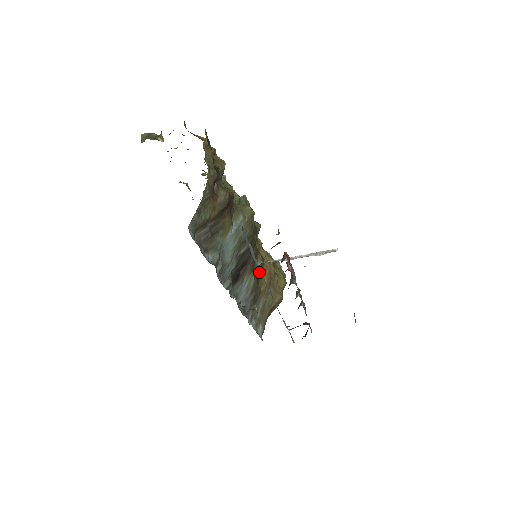
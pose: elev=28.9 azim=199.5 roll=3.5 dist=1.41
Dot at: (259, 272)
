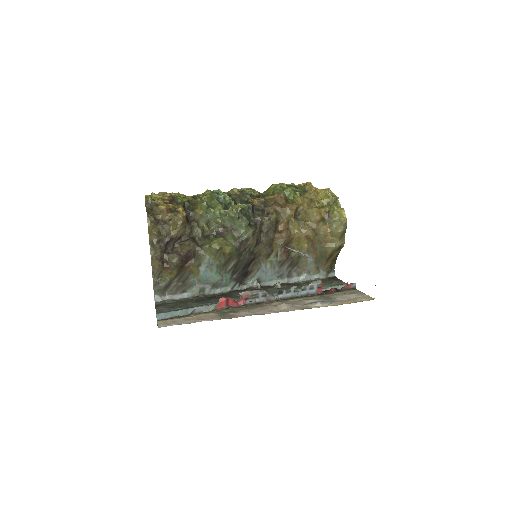
Dot at: (290, 244)
